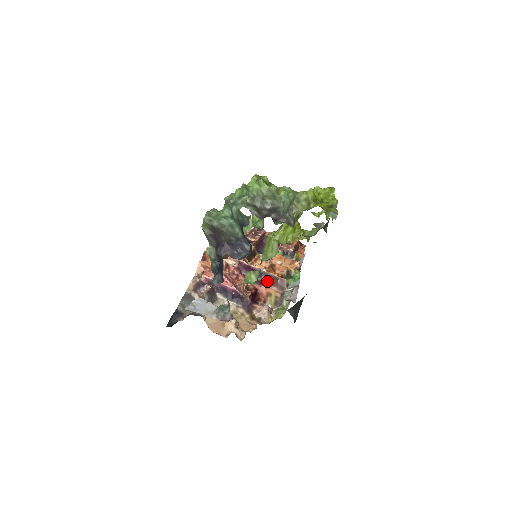
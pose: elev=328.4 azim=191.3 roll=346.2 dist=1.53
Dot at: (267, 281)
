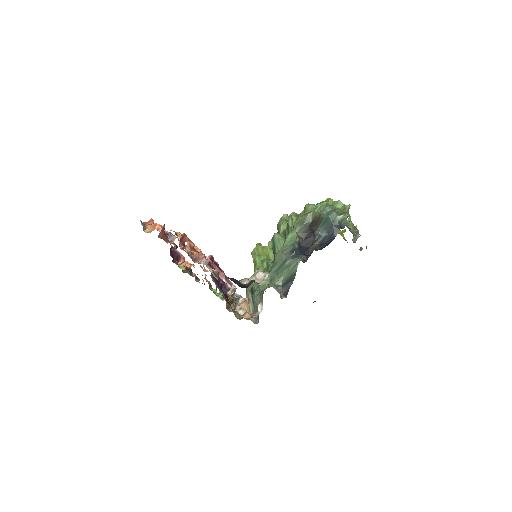
Dot at: occluded
